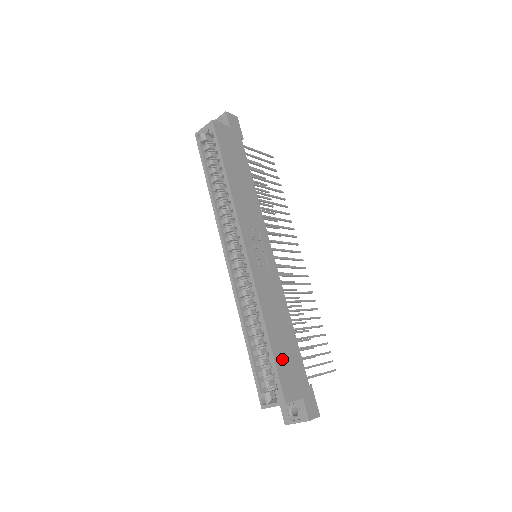
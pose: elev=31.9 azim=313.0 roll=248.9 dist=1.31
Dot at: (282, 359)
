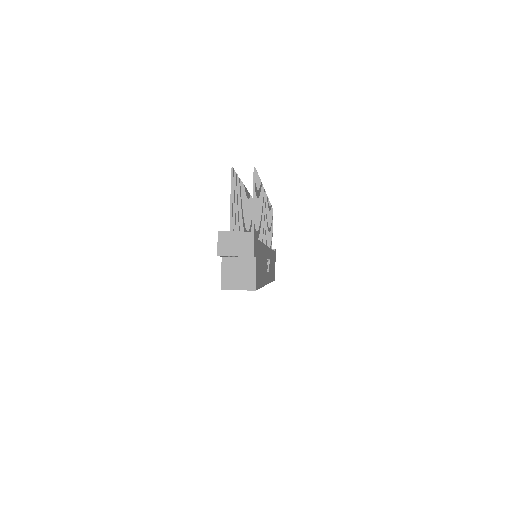
Dot at: (273, 273)
